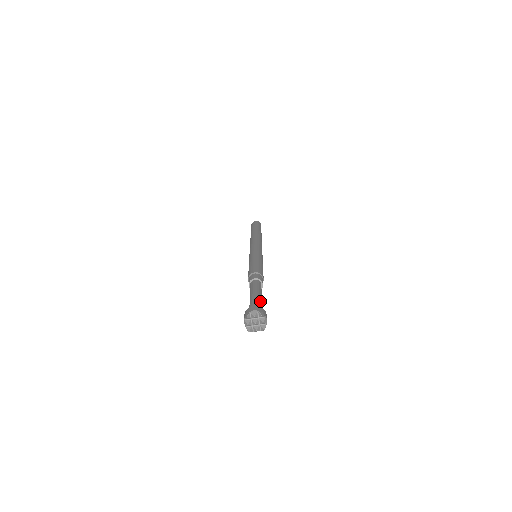
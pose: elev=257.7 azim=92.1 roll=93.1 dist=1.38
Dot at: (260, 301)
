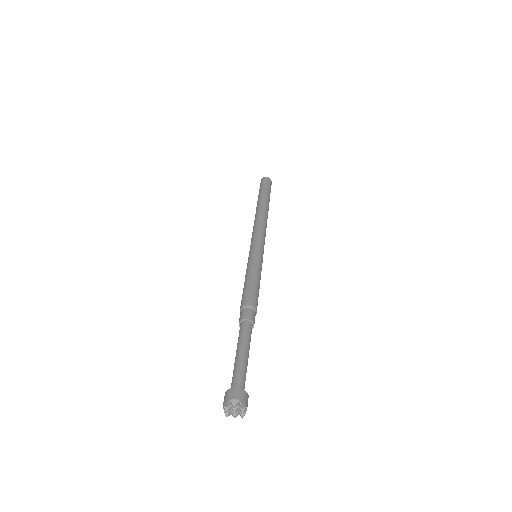
Dot at: (245, 368)
